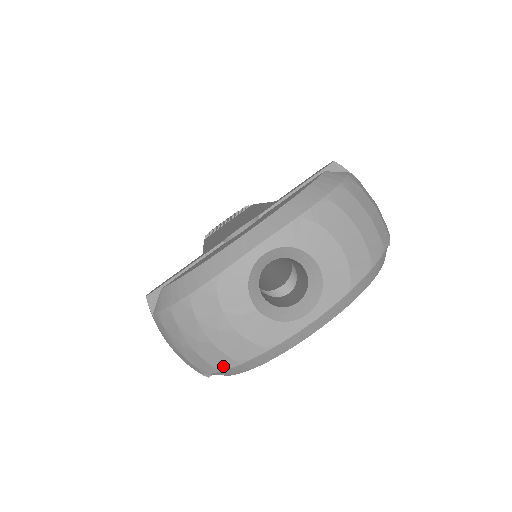
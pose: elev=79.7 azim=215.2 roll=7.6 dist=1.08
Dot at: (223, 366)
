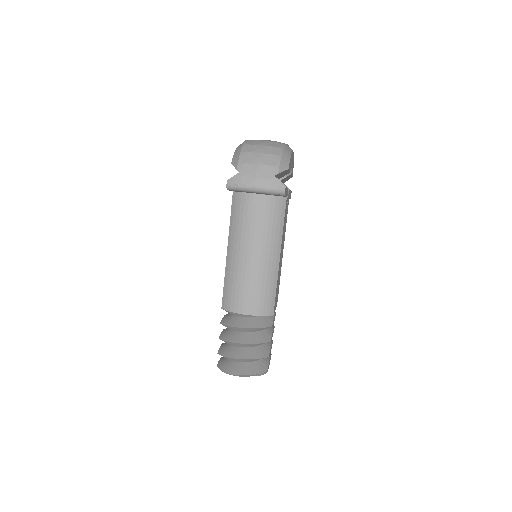
Dot at: (280, 152)
